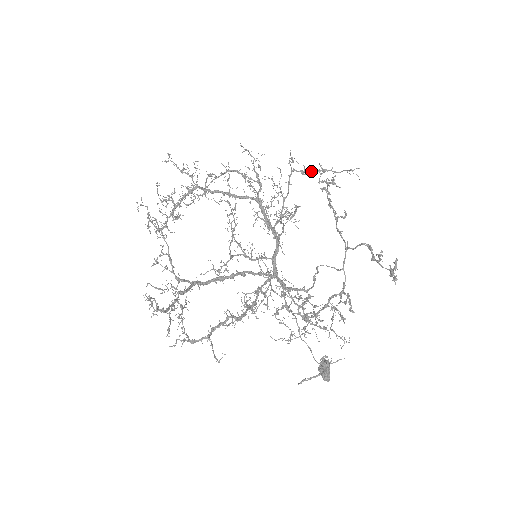
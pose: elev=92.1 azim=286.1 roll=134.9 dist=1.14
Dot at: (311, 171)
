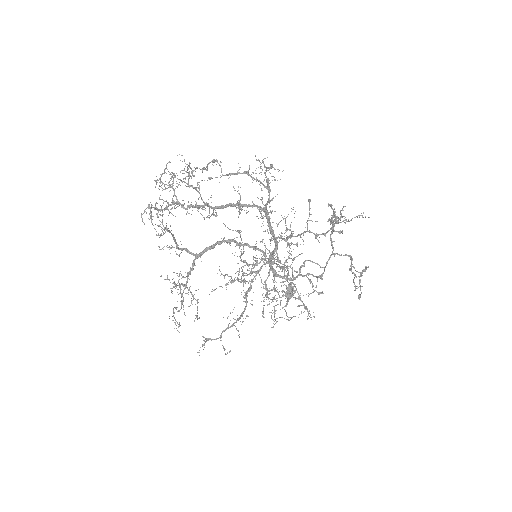
Dot at: (325, 236)
